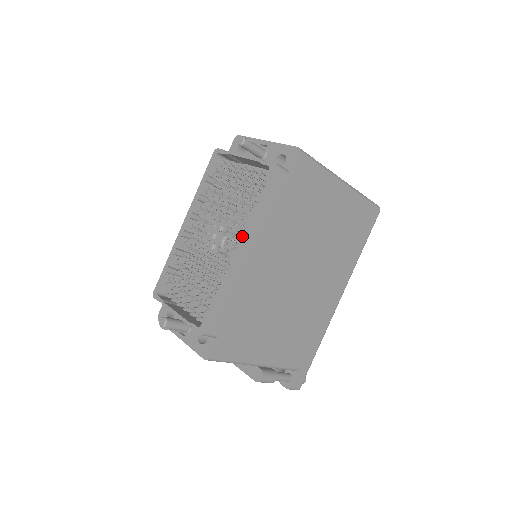
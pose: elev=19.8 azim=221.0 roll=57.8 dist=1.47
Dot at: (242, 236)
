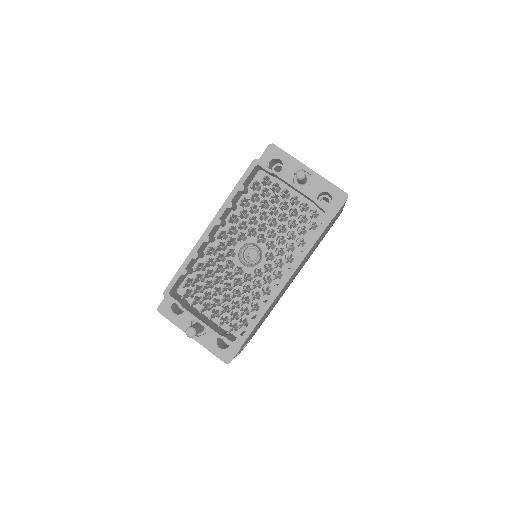
Dot at: (289, 270)
